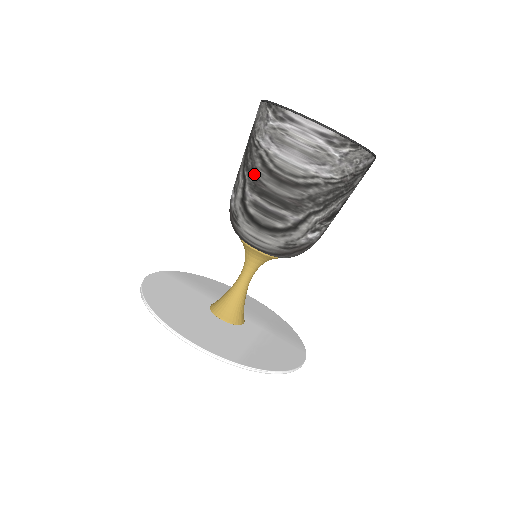
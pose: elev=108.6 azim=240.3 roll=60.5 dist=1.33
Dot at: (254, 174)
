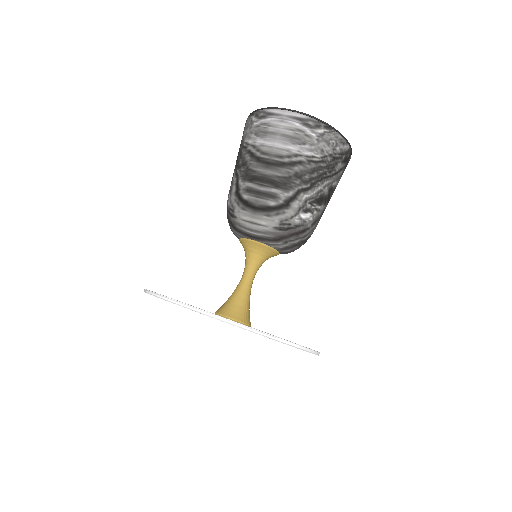
Dot at: (245, 167)
